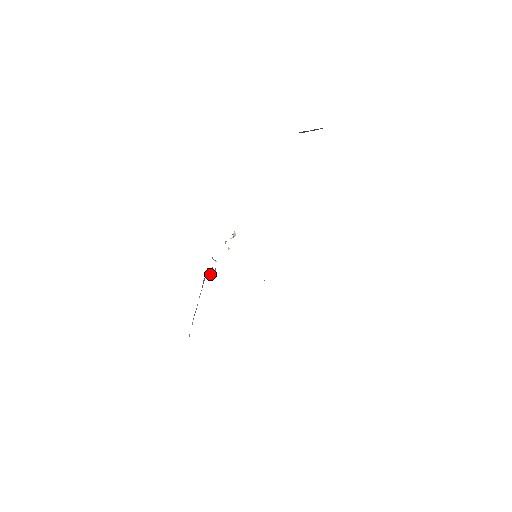
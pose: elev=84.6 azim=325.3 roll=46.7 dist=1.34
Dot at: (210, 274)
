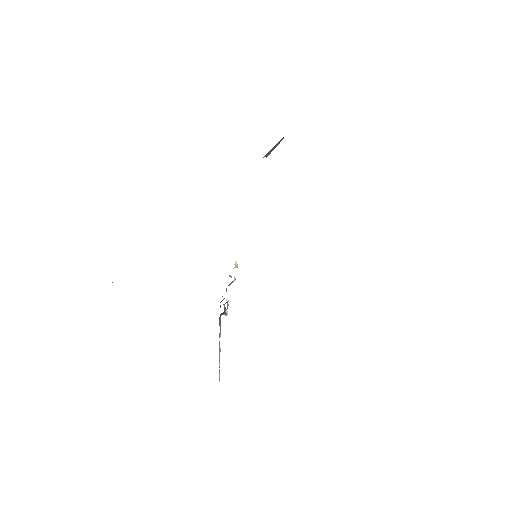
Dot at: (224, 311)
